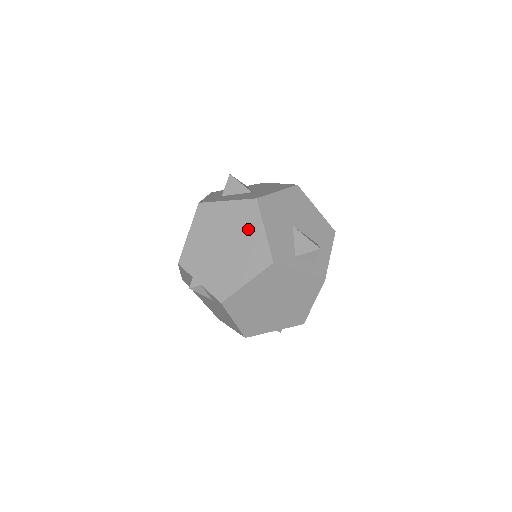
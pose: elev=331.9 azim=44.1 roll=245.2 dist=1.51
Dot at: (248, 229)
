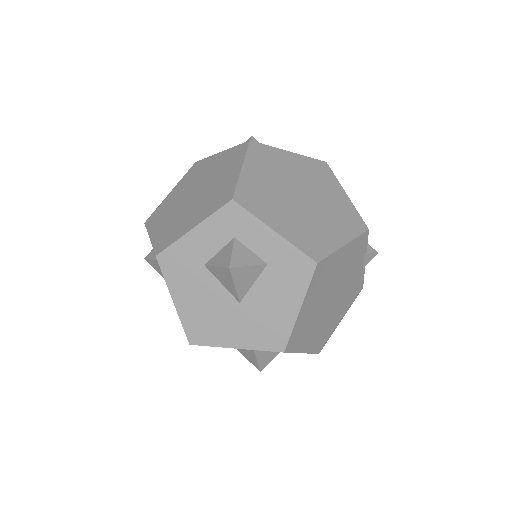
Dot at: occluded
